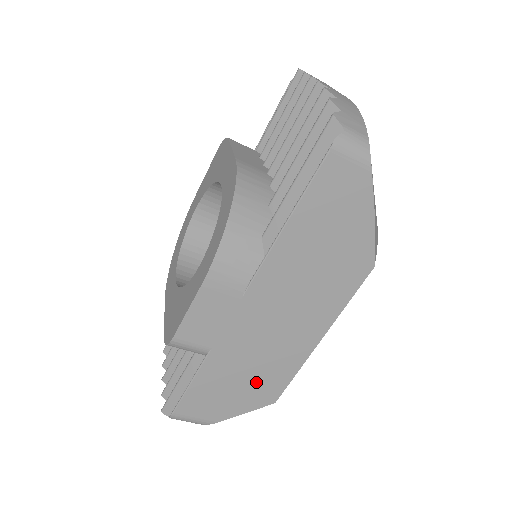
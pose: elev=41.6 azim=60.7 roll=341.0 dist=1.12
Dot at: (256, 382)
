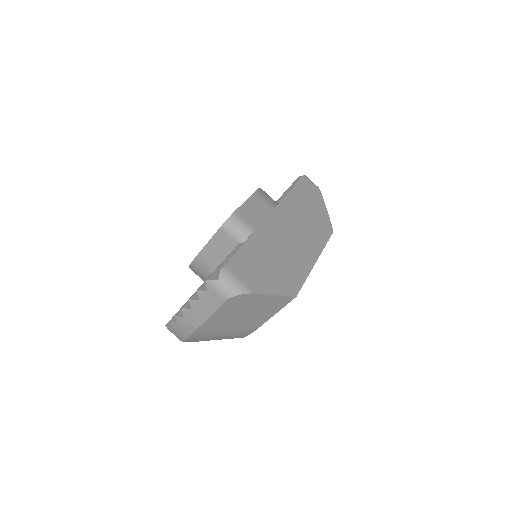
Dot at: (282, 271)
